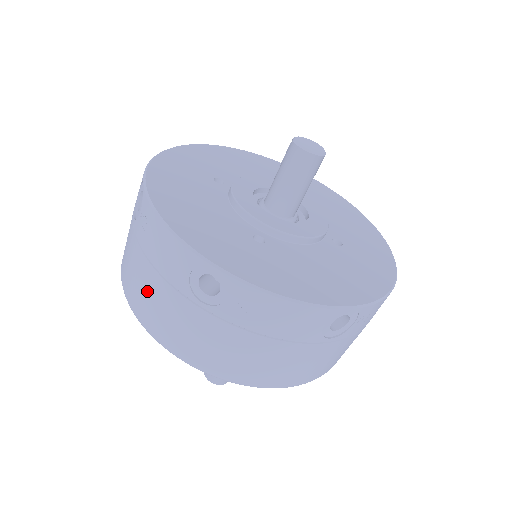
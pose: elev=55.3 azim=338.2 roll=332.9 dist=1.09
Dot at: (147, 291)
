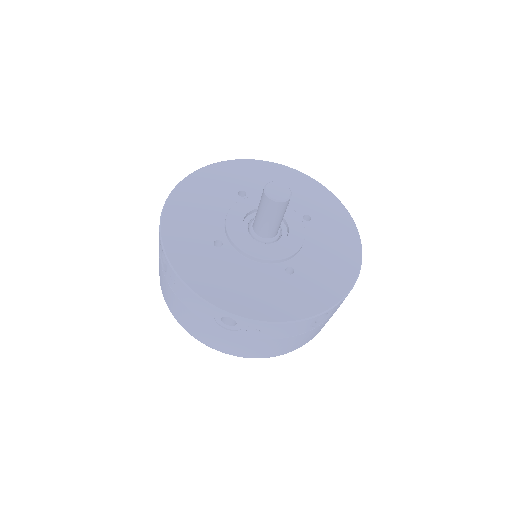
Dot at: occluded
